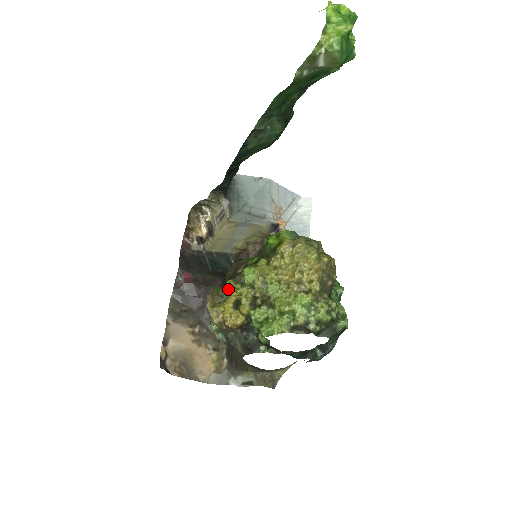
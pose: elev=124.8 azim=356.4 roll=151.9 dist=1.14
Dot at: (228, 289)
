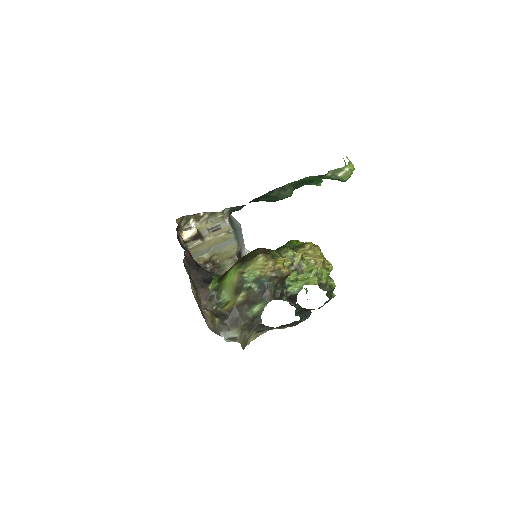
Dot at: (277, 254)
